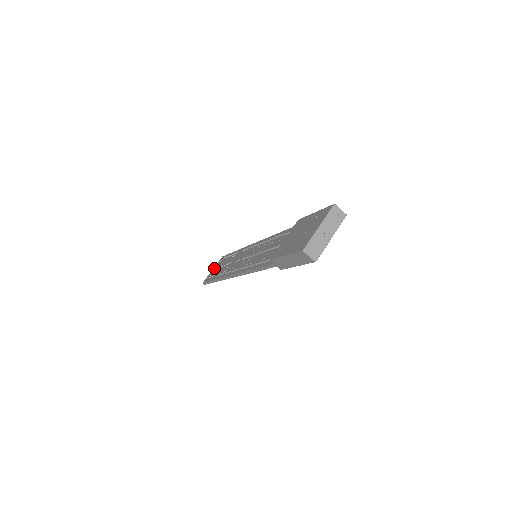
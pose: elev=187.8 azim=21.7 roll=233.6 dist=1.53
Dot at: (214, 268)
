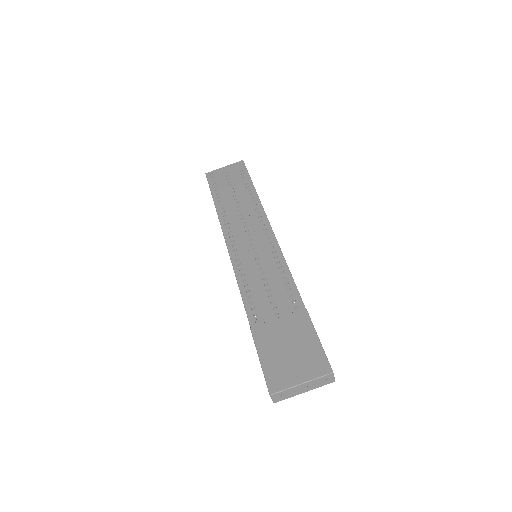
Dot at: (226, 169)
